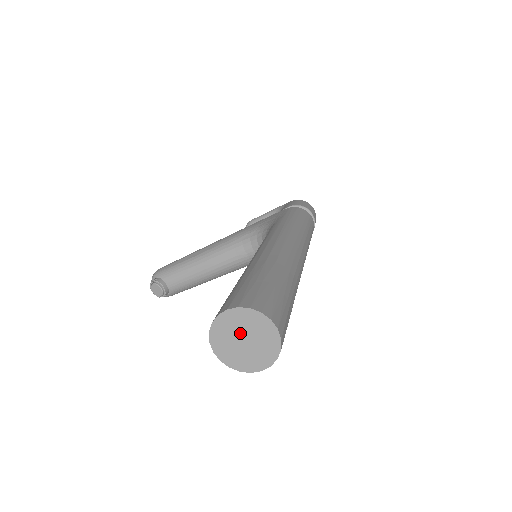
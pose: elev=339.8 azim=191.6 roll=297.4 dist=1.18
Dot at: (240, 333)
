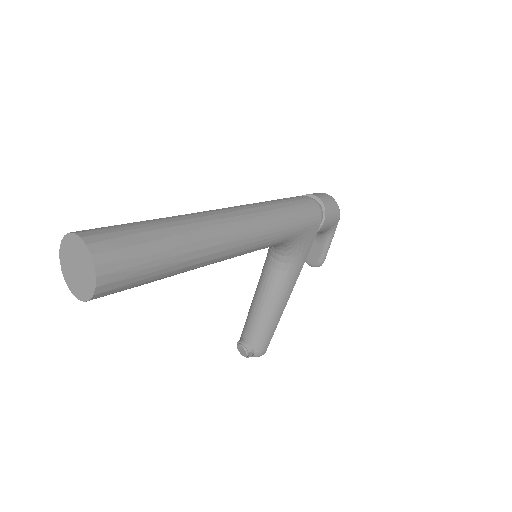
Dot at: (72, 263)
